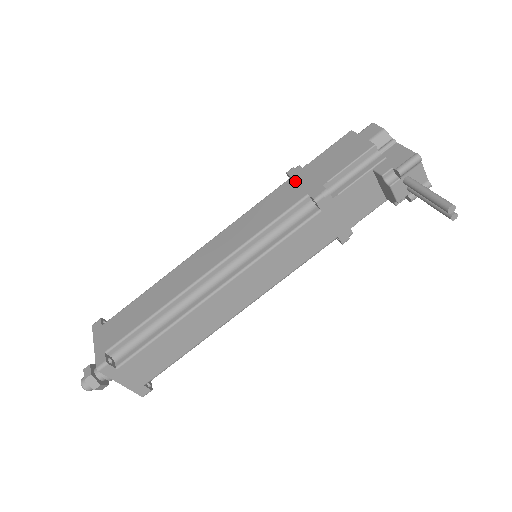
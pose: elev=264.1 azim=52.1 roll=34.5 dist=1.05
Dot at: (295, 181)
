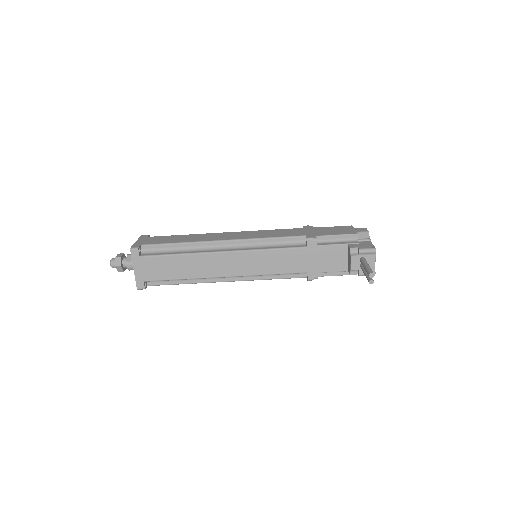
Dot at: (304, 229)
